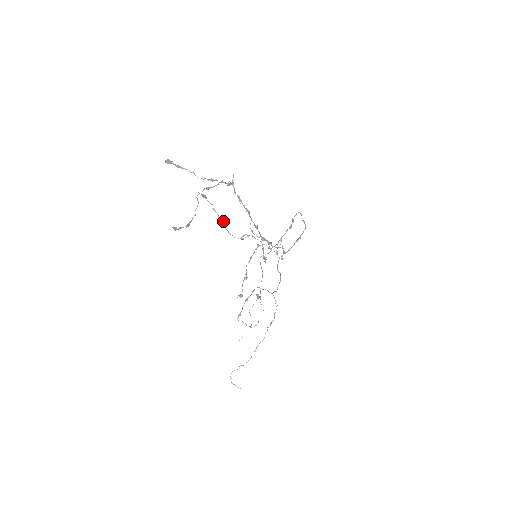
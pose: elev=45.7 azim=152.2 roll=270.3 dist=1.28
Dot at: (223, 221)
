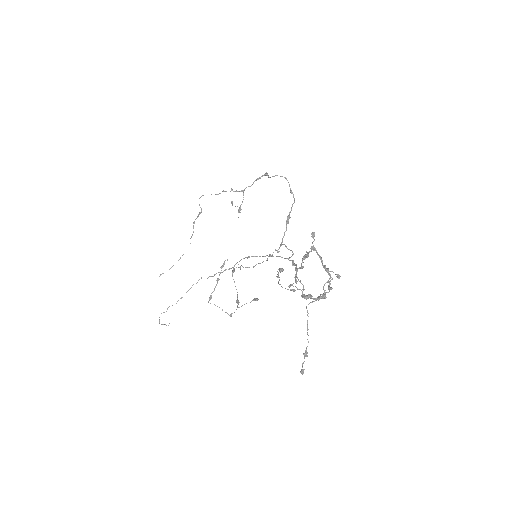
Dot at: (279, 277)
